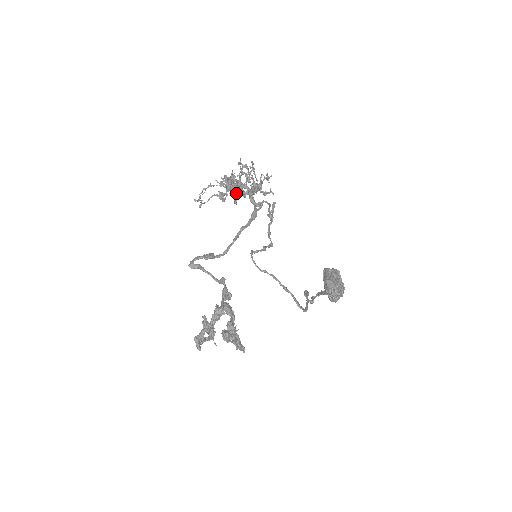
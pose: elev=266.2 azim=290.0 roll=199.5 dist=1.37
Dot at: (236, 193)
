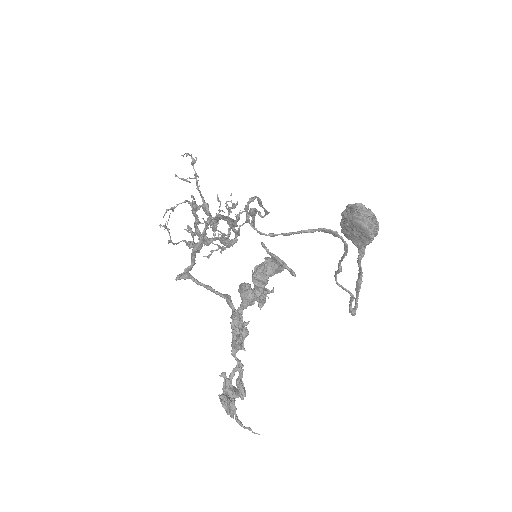
Dot at: occluded
